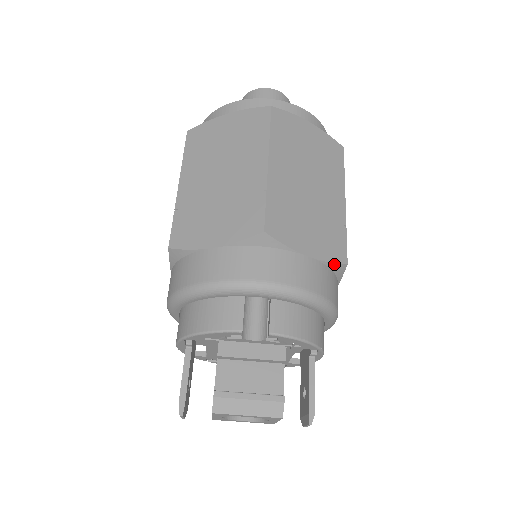
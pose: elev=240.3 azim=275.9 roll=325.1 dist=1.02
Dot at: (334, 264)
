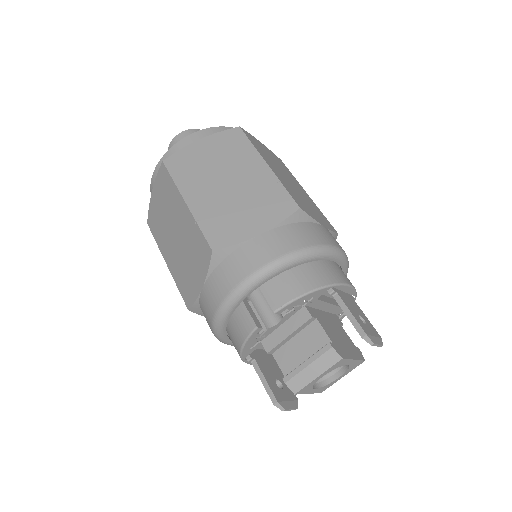
Dot at: (288, 219)
